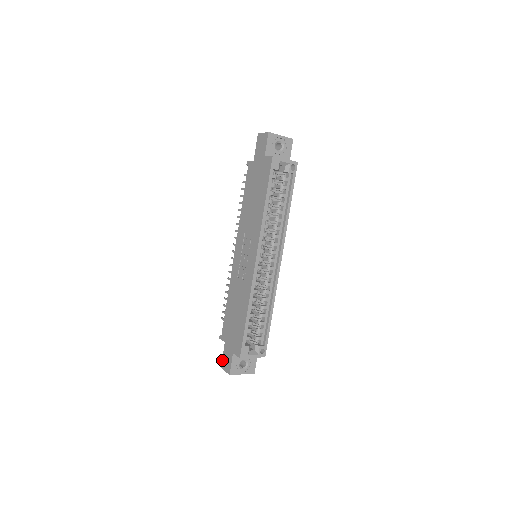
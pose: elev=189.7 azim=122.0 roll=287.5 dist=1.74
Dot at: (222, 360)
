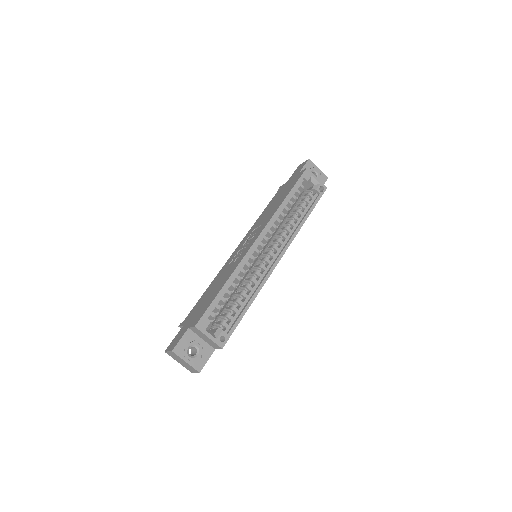
Dot at: (170, 343)
